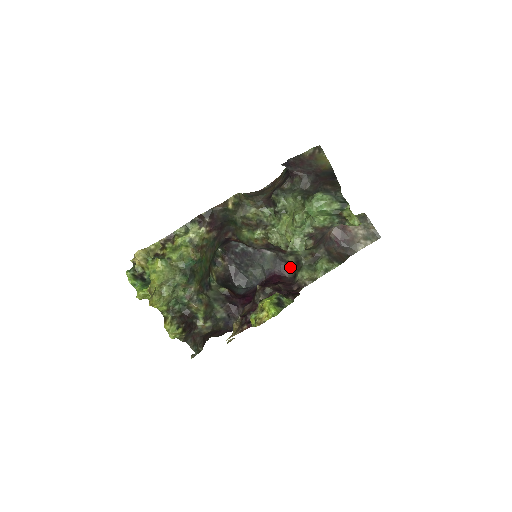
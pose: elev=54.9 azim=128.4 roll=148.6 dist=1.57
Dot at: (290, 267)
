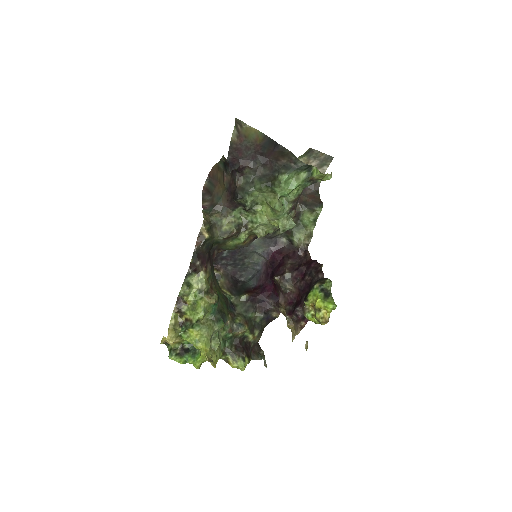
Dot at: (281, 237)
